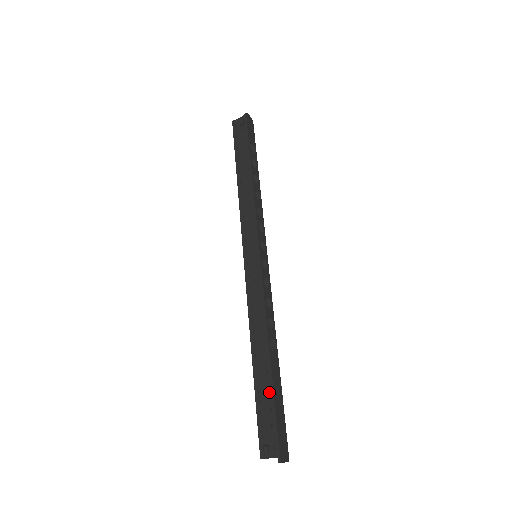
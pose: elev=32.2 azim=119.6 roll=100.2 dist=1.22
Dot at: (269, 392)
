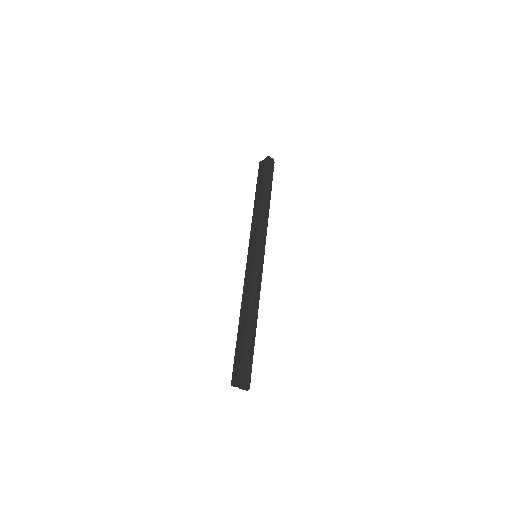
Dot at: (242, 344)
